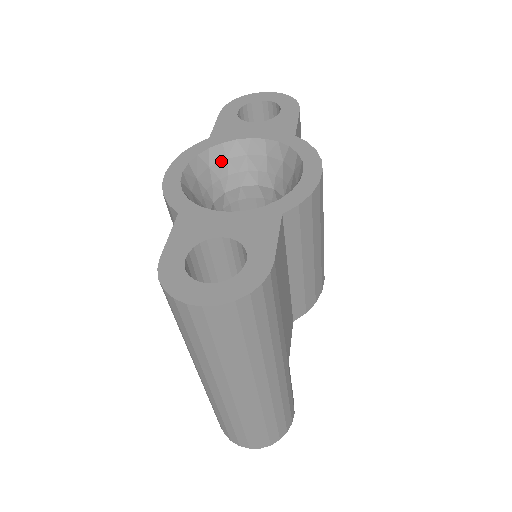
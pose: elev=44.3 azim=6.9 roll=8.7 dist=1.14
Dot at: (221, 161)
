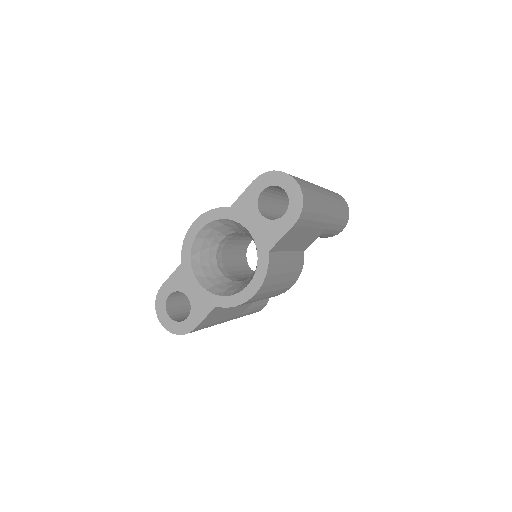
Dot at: (232, 224)
